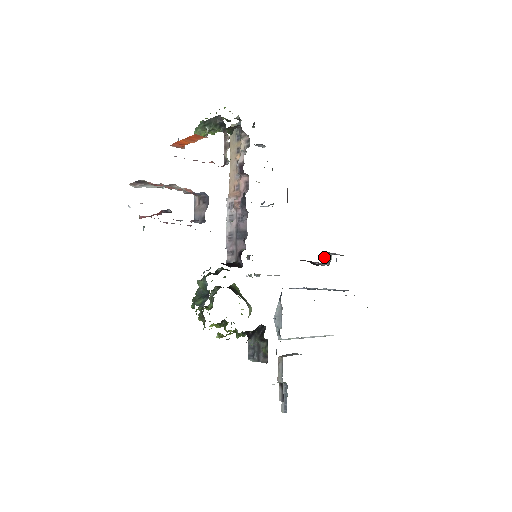
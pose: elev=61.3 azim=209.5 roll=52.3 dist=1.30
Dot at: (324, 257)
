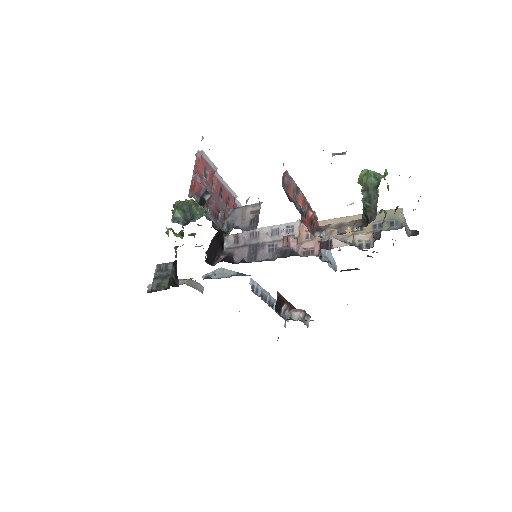
Dot at: (297, 310)
